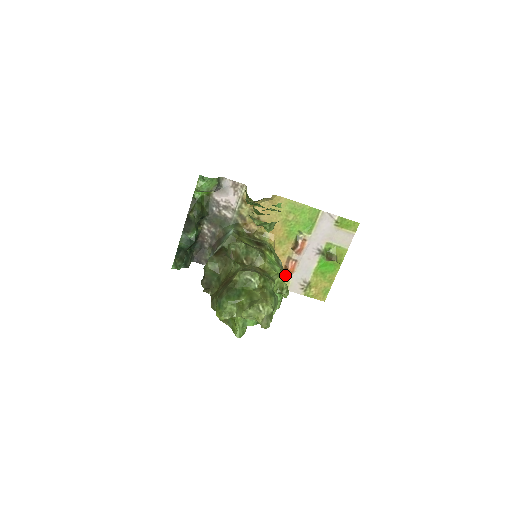
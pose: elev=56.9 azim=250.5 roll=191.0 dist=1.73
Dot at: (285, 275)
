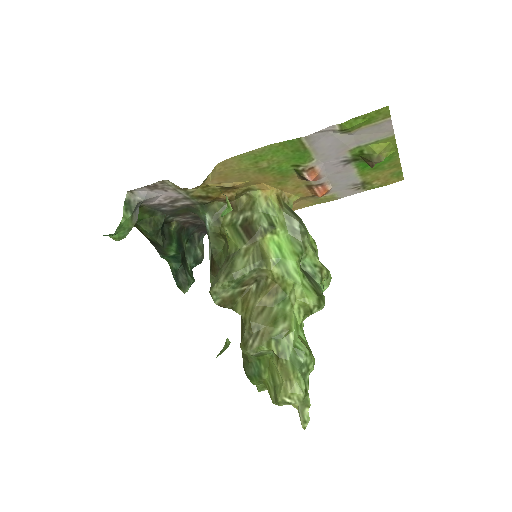
Dot at: occluded
